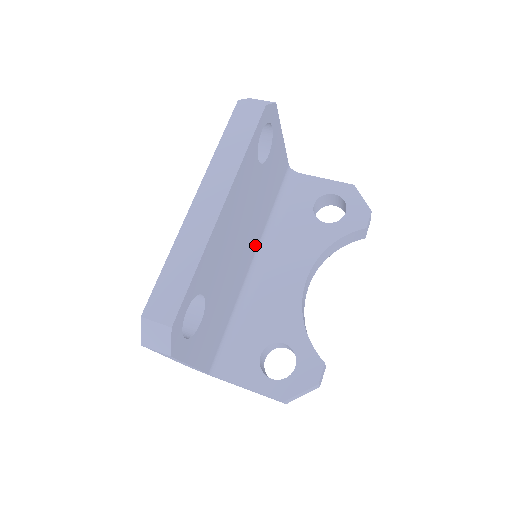
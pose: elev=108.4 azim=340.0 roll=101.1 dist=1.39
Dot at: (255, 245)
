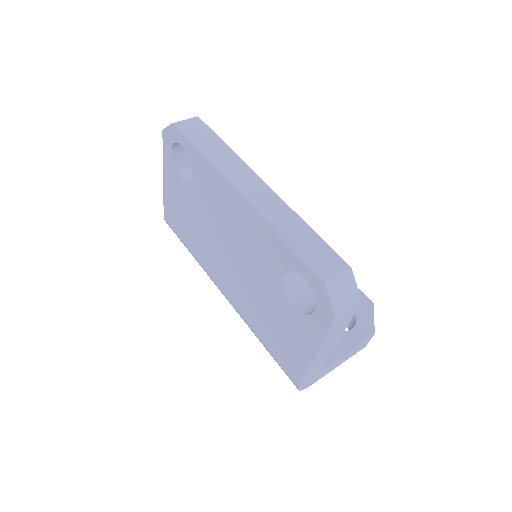
Dot at: occluded
